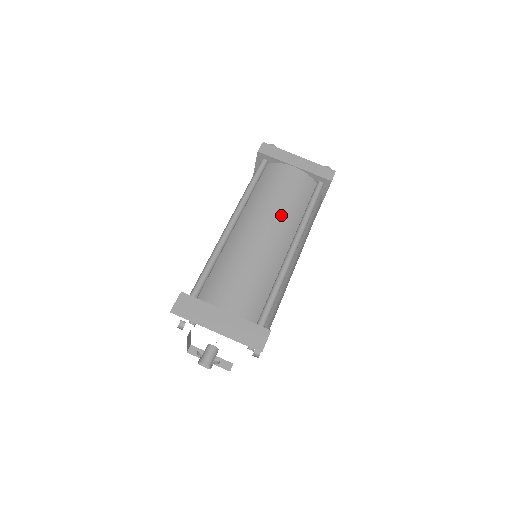
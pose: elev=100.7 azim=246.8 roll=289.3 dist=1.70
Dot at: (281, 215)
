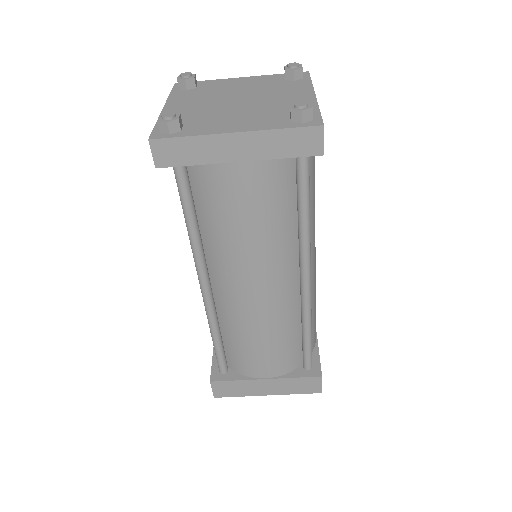
Dot at: (265, 258)
